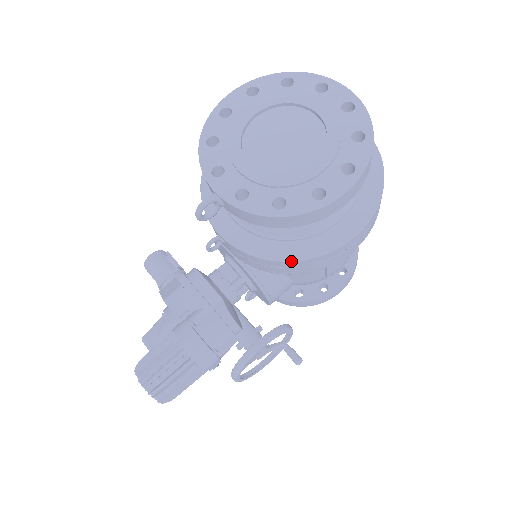
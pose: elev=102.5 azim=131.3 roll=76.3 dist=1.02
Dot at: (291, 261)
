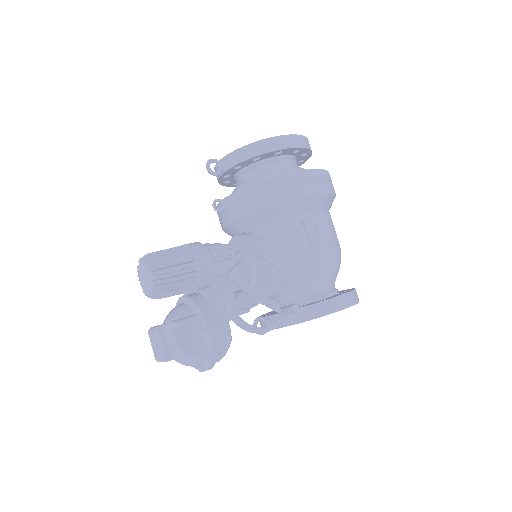
Dot at: (265, 180)
